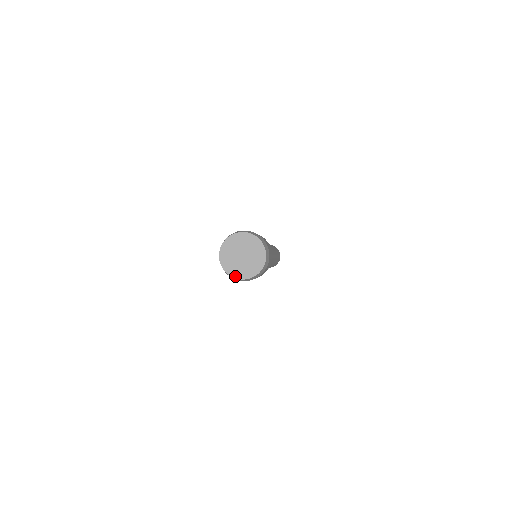
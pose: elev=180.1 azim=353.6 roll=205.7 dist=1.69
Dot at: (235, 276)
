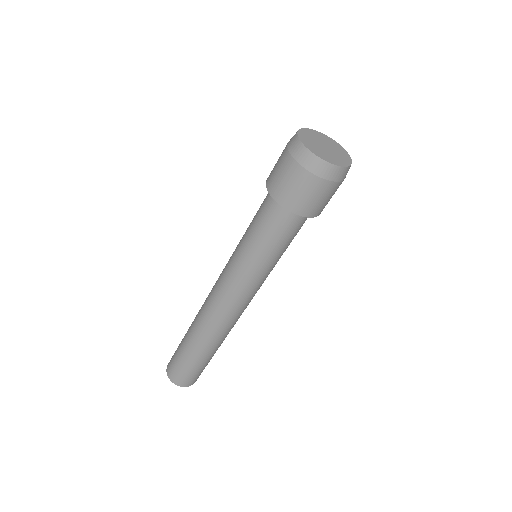
Dot at: (305, 144)
